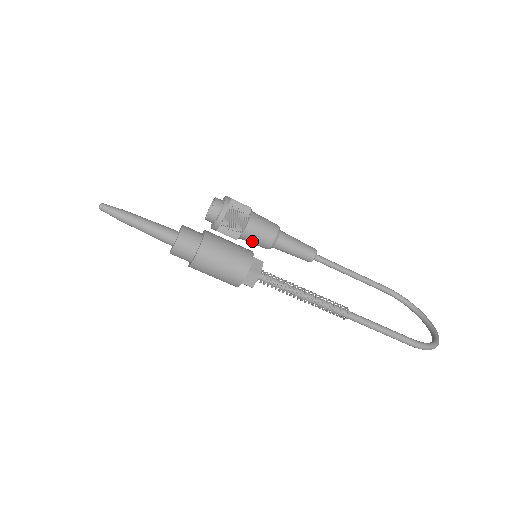
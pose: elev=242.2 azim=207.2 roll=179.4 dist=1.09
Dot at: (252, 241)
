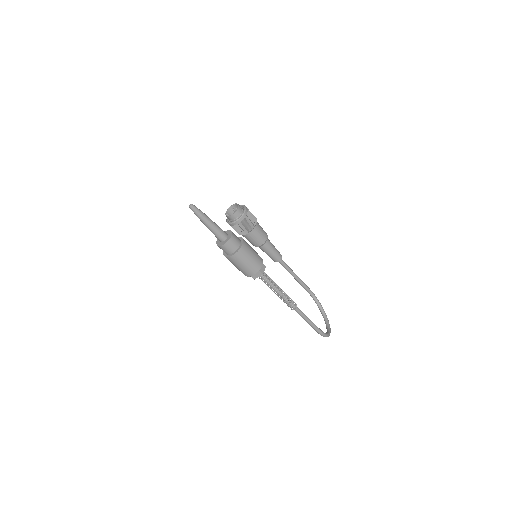
Dot at: (249, 239)
